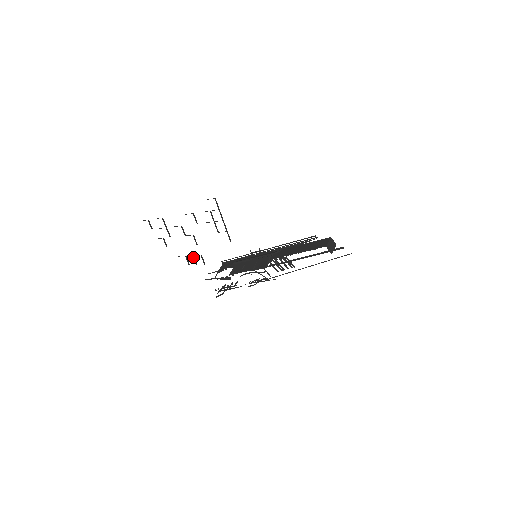
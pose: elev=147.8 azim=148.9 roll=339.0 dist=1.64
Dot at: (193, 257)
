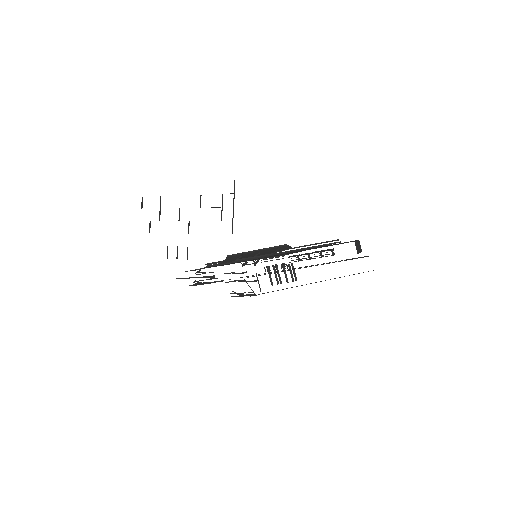
Dot at: (177, 248)
